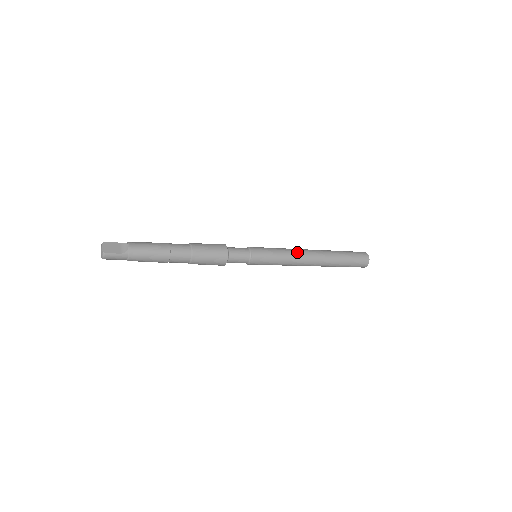
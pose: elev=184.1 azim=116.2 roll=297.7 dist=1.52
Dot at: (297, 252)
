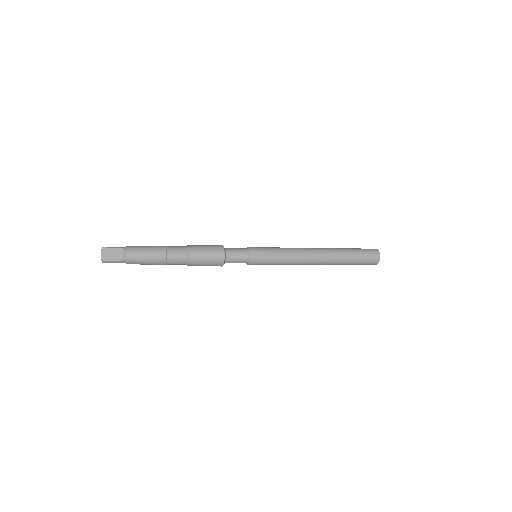
Dot at: (299, 254)
